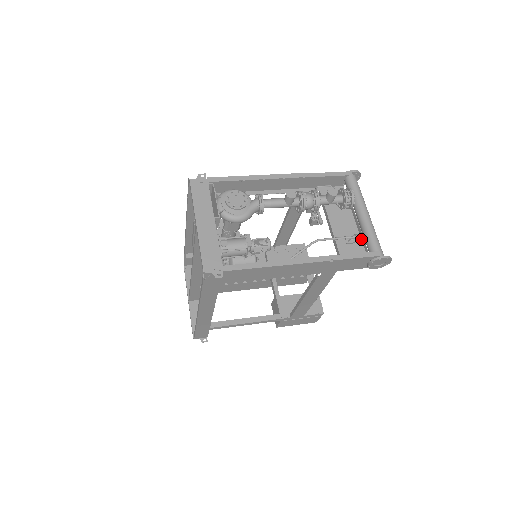
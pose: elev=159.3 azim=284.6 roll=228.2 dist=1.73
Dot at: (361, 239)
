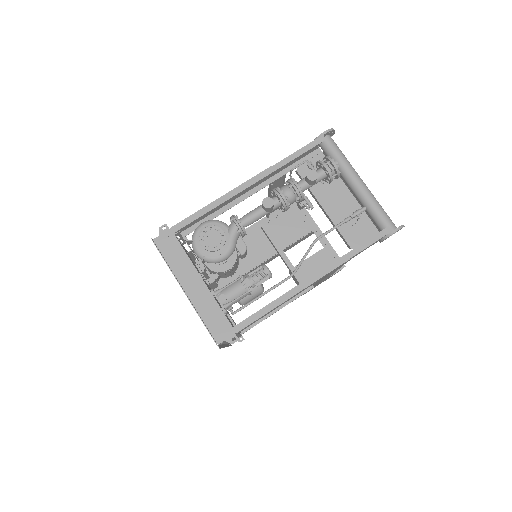
Dot at: occluded
